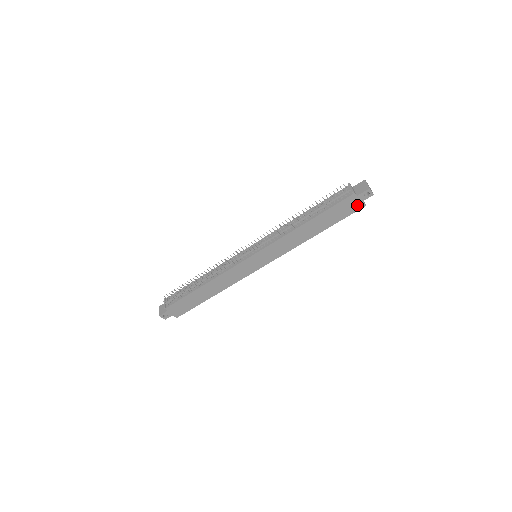
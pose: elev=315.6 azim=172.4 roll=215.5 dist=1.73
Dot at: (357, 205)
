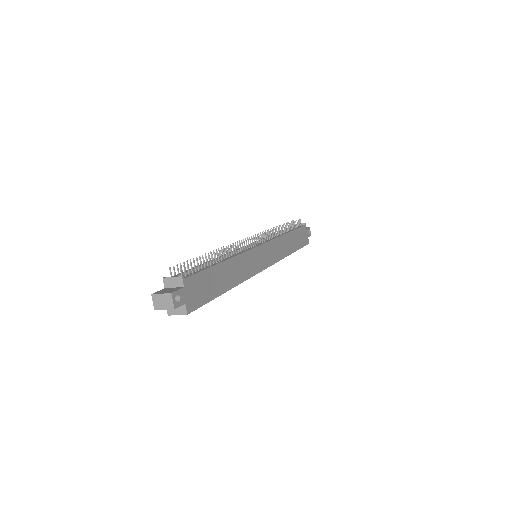
Dot at: (306, 239)
